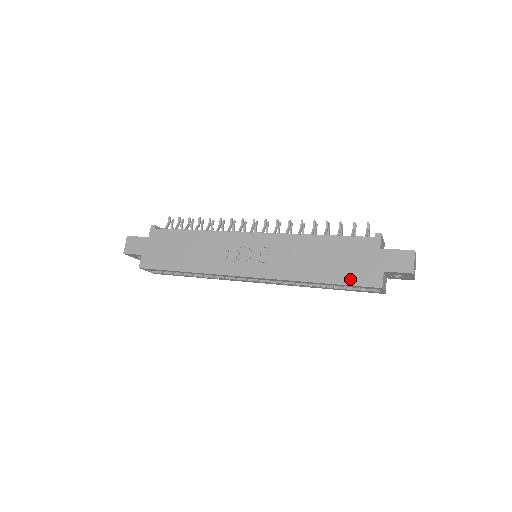
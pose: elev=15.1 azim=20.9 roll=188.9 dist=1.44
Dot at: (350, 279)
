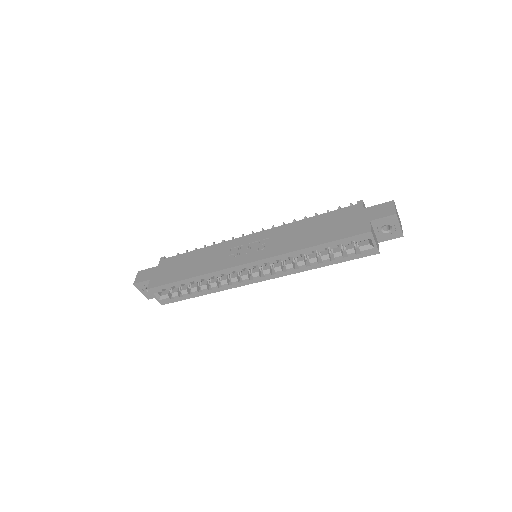
Dot at: (341, 235)
